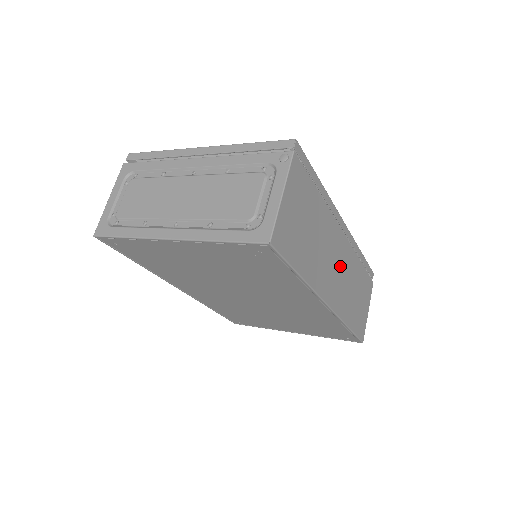
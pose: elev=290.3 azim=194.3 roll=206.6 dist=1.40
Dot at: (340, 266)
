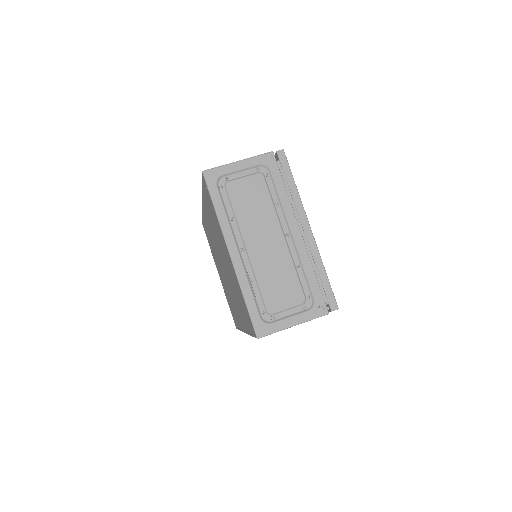
Dot at: occluded
